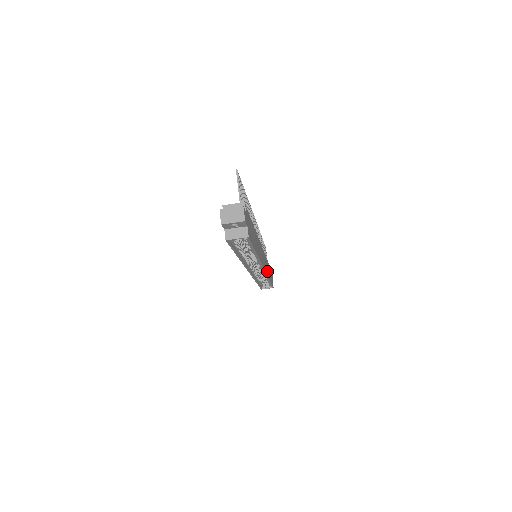
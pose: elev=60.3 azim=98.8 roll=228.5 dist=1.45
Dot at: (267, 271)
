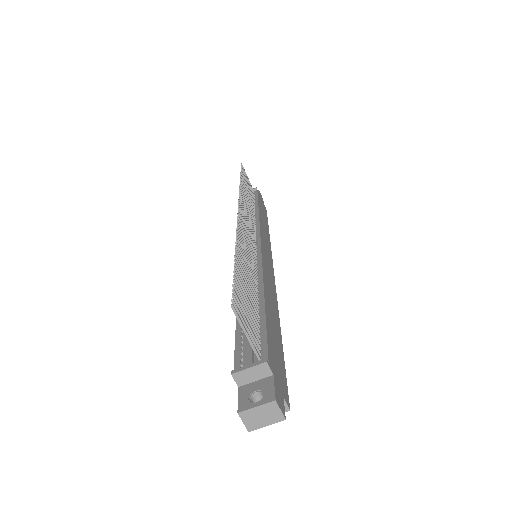
Dot at: (268, 241)
